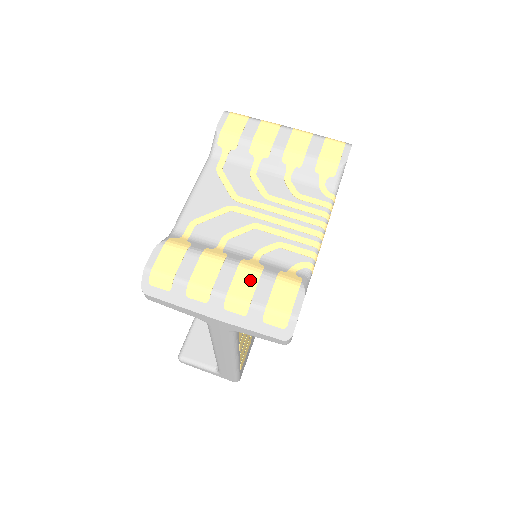
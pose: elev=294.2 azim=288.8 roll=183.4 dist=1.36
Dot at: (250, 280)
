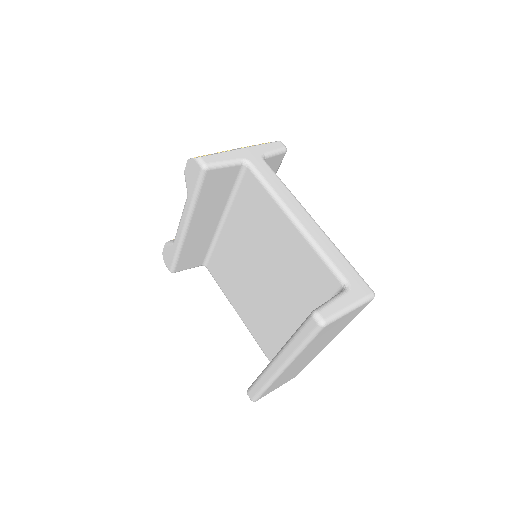
Dot at: occluded
